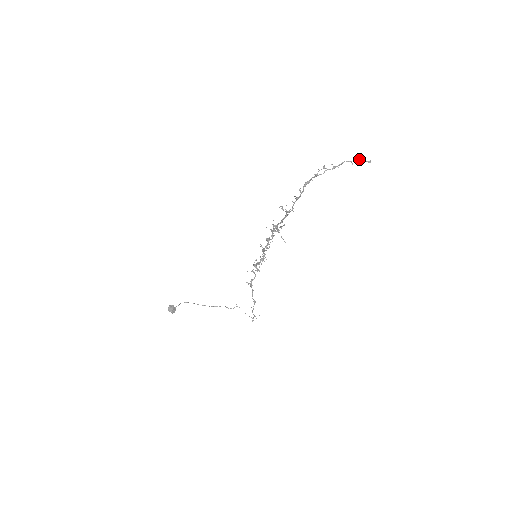
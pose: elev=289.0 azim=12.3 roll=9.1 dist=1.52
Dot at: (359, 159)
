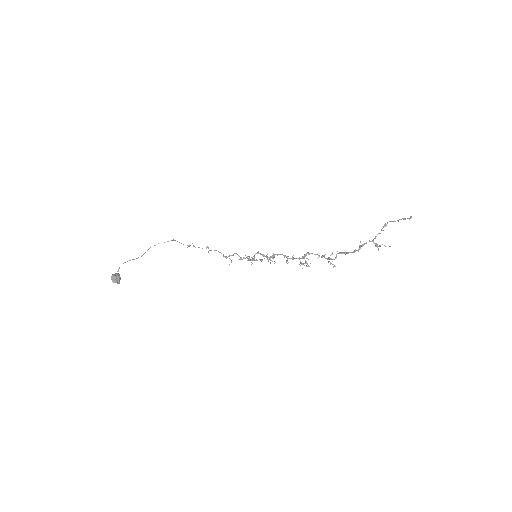
Dot at: occluded
